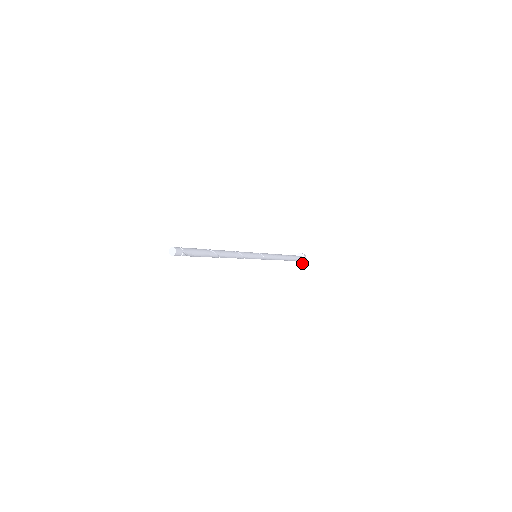
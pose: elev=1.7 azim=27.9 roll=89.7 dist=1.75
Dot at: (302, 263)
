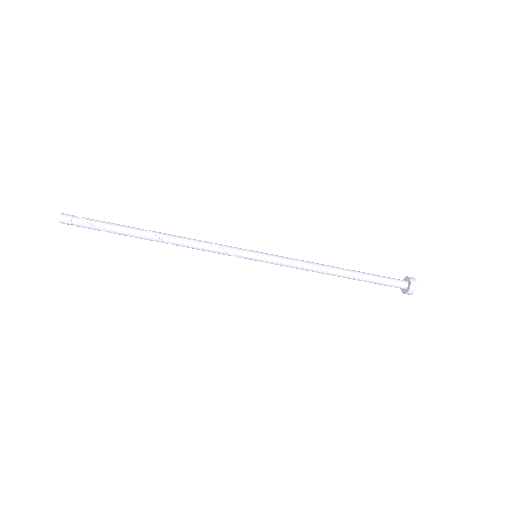
Dot at: (412, 284)
